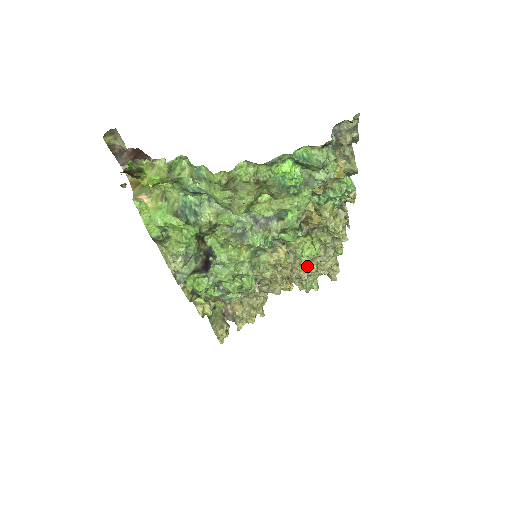
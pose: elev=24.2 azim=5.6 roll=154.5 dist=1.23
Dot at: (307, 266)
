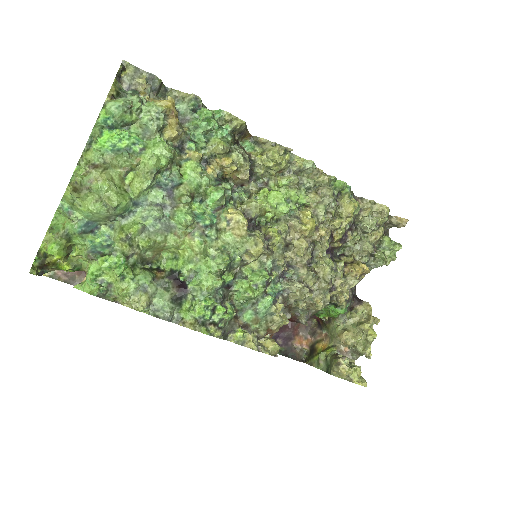
Dot at: (313, 219)
